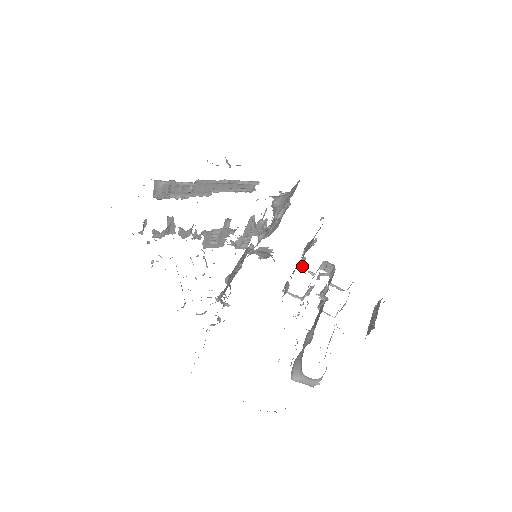
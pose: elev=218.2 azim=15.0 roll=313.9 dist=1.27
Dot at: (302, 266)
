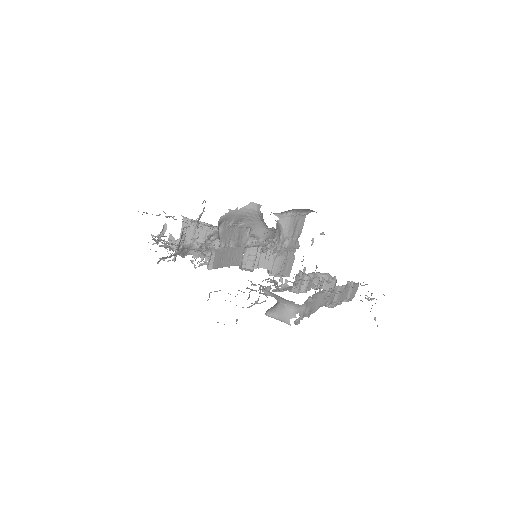
Dot at: occluded
